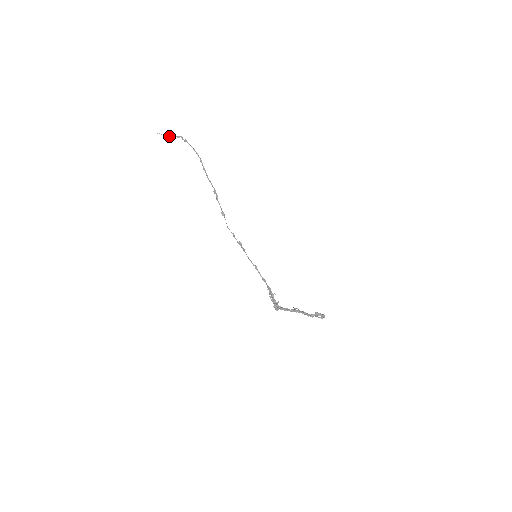
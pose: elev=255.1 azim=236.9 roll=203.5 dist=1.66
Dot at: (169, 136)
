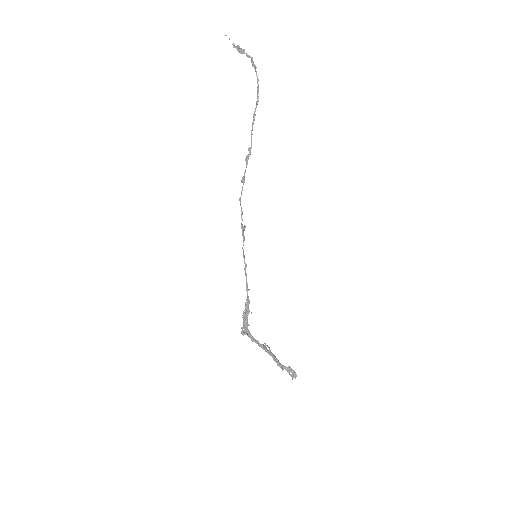
Dot at: (238, 47)
